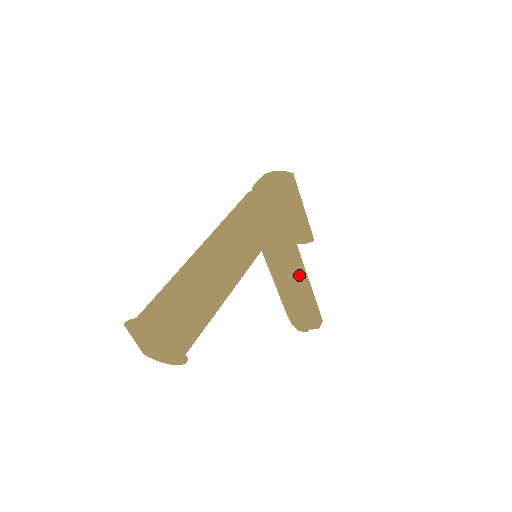
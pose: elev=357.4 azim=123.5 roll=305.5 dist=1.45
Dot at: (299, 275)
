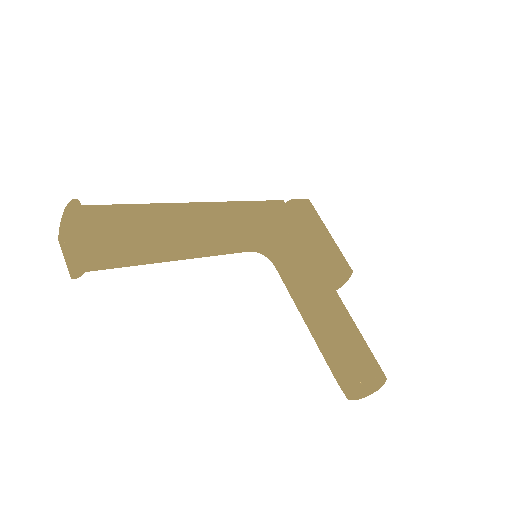
Dot at: (324, 292)
